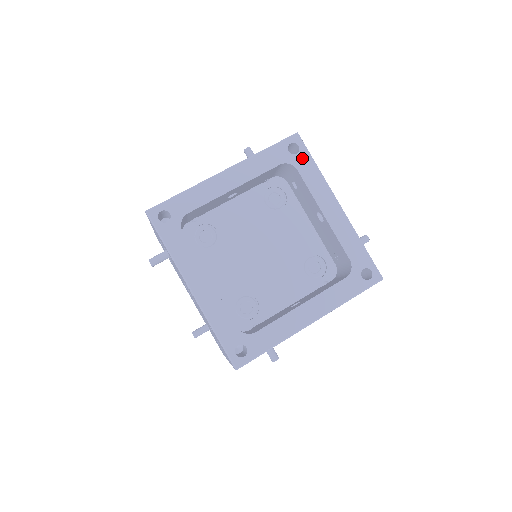
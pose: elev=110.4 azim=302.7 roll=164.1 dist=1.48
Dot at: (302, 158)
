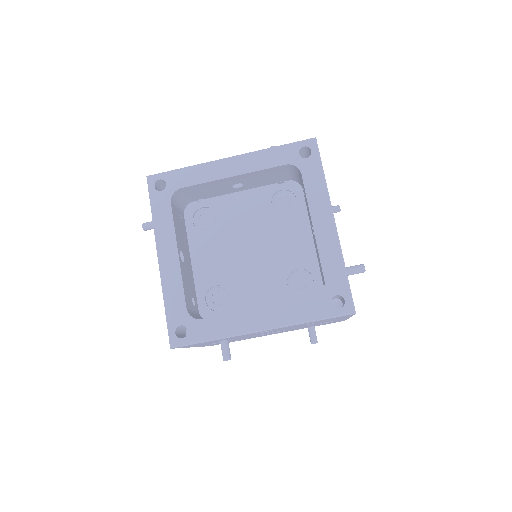
Dot at: (311, 164)
